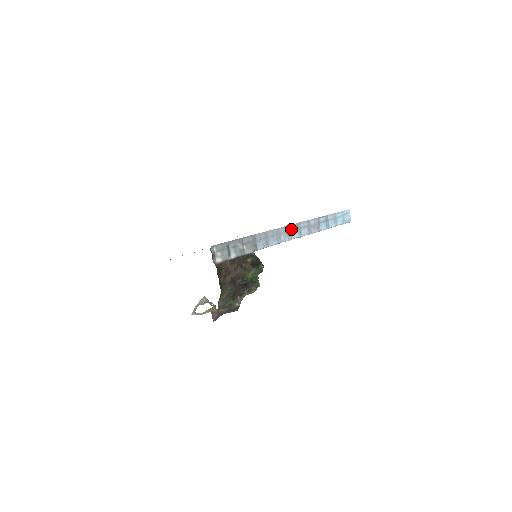
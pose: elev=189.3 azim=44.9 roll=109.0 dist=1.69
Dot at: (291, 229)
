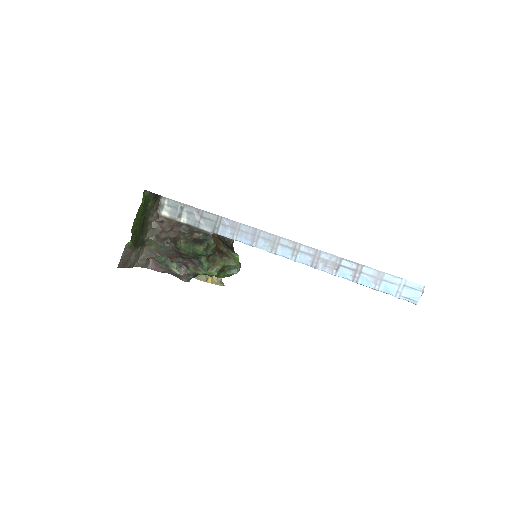
Dot at: (281, 242)
